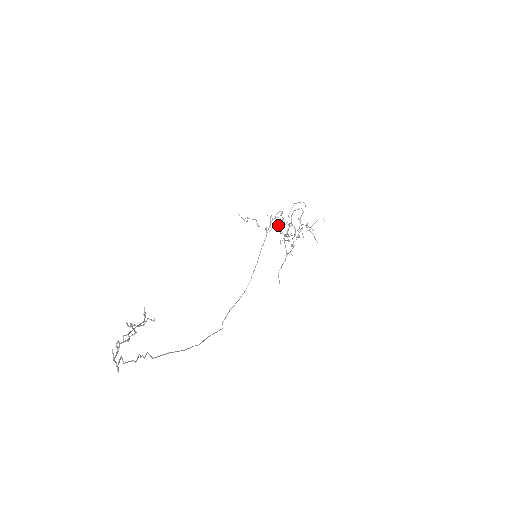
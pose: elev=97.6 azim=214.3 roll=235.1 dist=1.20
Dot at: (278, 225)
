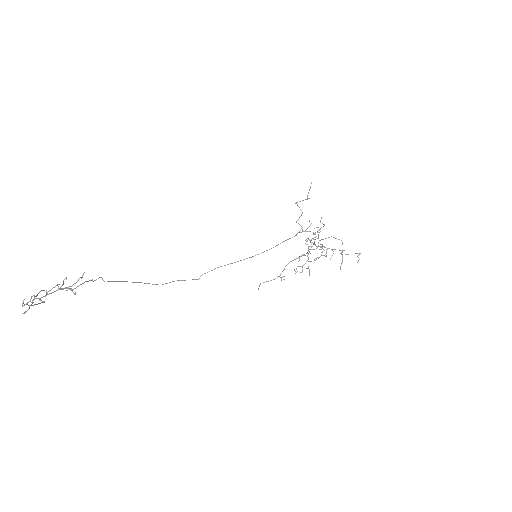
Dot at: (305, 240)
